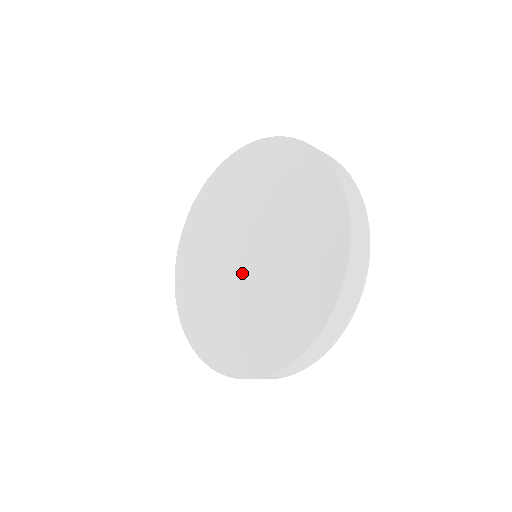
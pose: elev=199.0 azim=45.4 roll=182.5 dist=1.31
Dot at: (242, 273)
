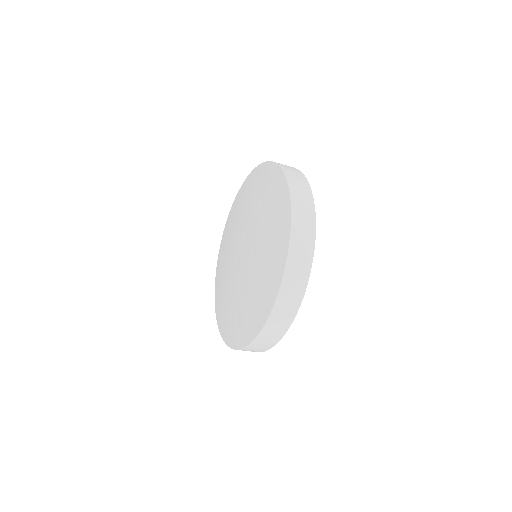
Dot at: (241, 268)
